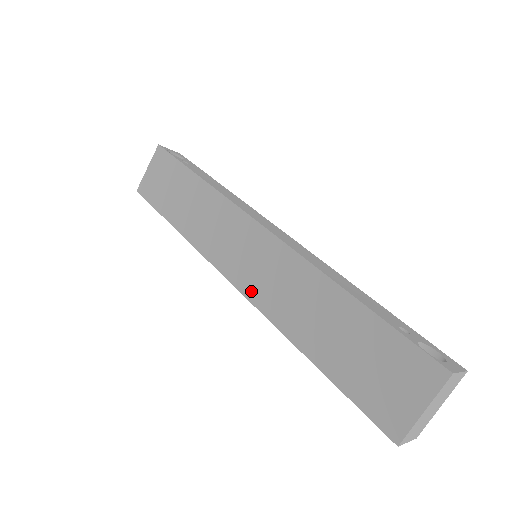
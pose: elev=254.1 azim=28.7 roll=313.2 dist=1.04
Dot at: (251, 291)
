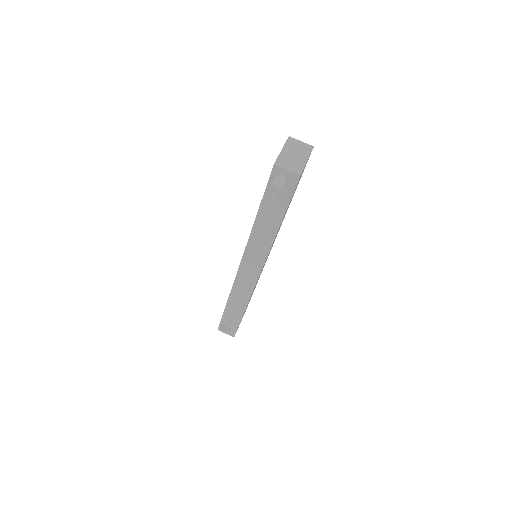
Dot at: occluded
